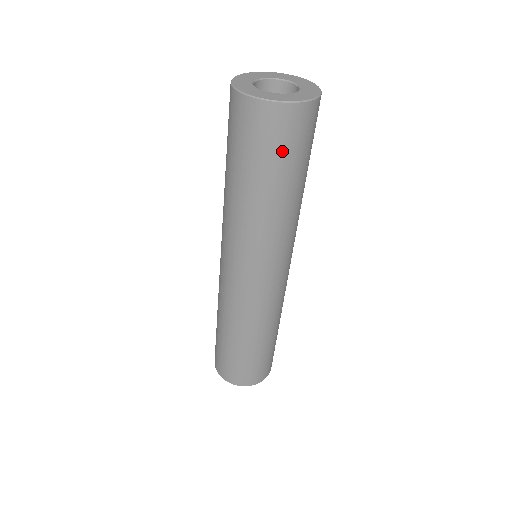
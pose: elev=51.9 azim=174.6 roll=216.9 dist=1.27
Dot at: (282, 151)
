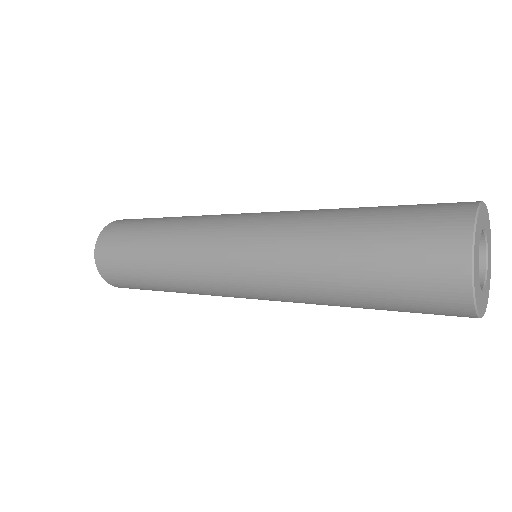
Dot at: occluded
